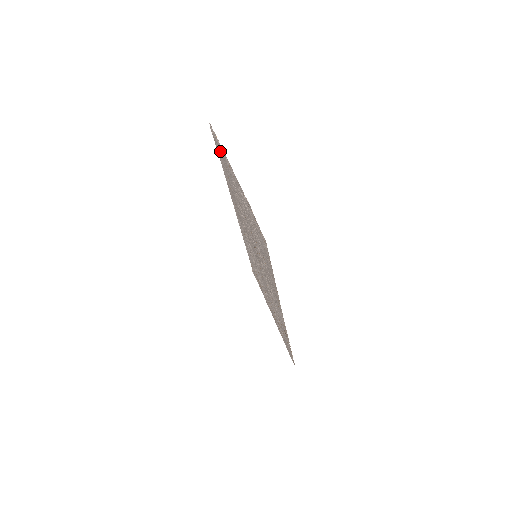
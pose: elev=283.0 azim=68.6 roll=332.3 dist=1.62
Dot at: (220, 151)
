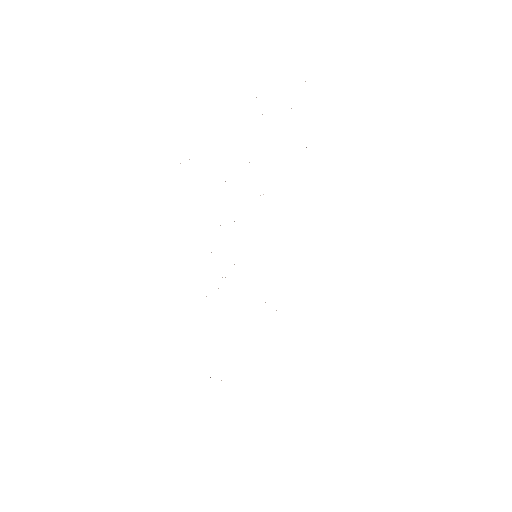
Dot at: occluded
